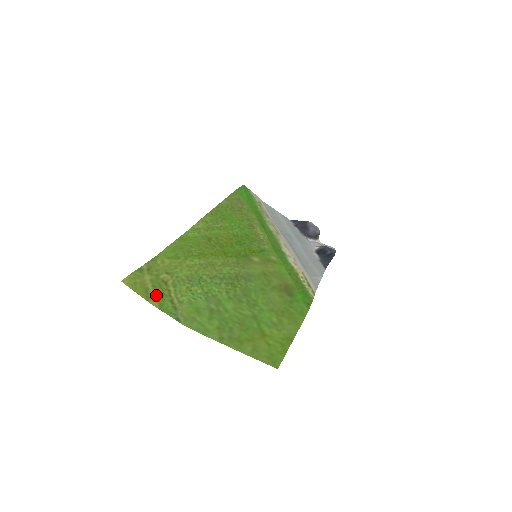
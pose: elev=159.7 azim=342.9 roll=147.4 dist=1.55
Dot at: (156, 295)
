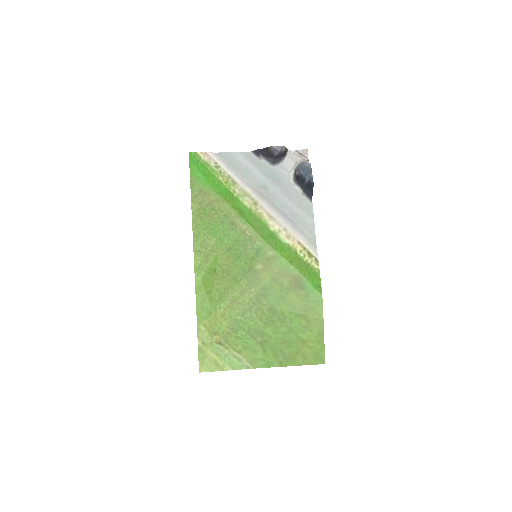
Dot at: (223, 360)
